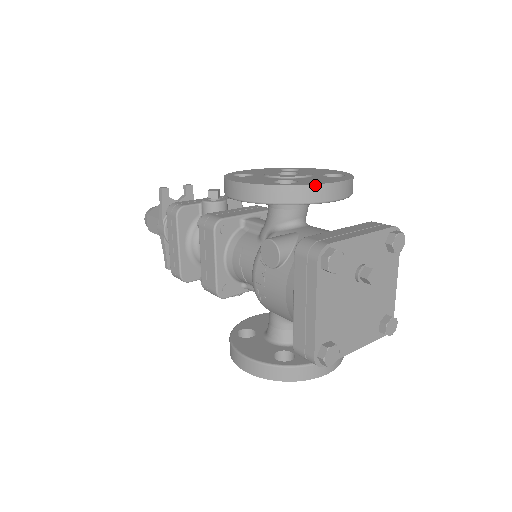
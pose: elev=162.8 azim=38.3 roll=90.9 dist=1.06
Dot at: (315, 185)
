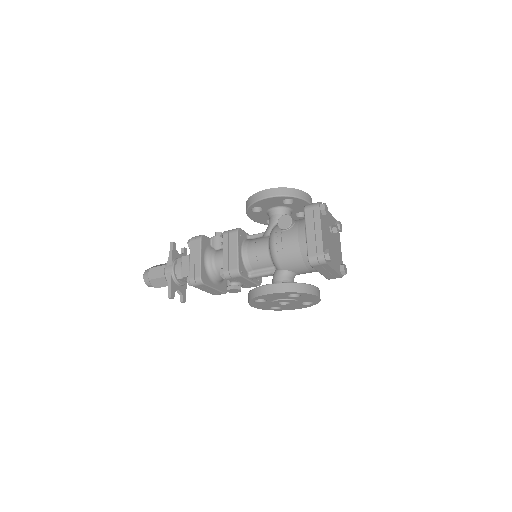
Dot at: (304, 192)
